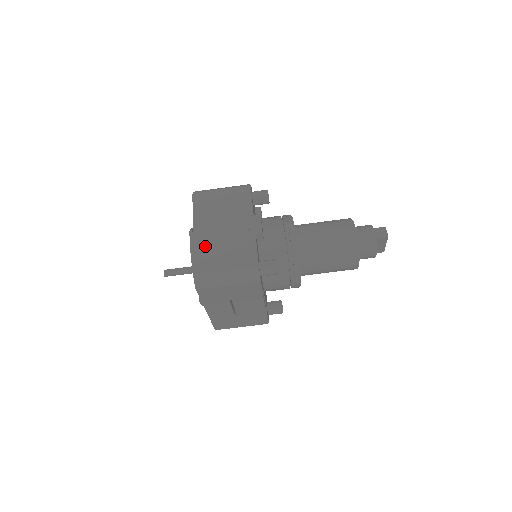
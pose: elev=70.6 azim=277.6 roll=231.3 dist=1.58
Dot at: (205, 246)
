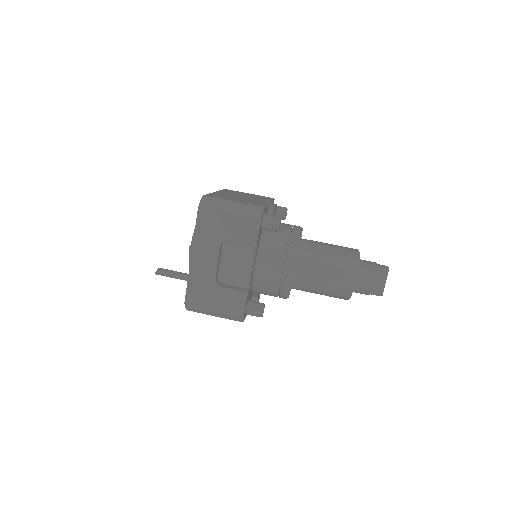
Dot at: (221, 195)
